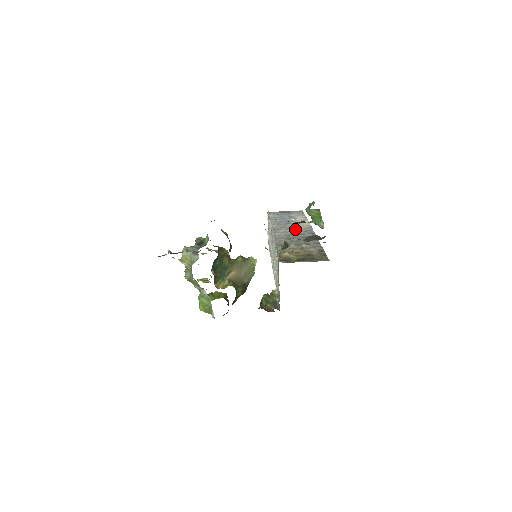
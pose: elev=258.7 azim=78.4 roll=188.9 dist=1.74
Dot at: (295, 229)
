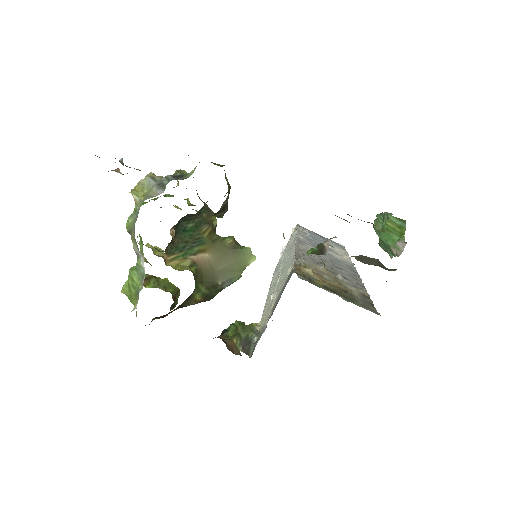
Dot at: (330, 255)
